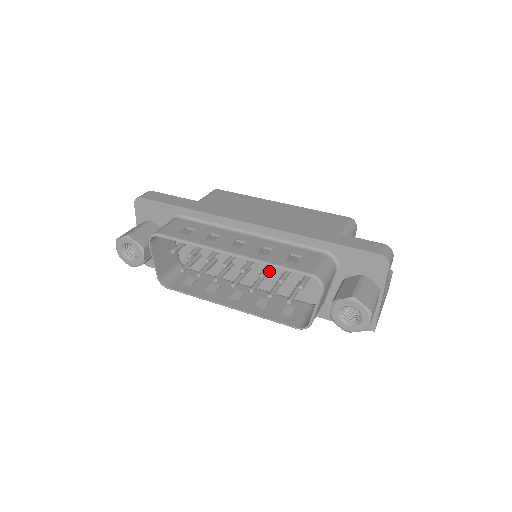
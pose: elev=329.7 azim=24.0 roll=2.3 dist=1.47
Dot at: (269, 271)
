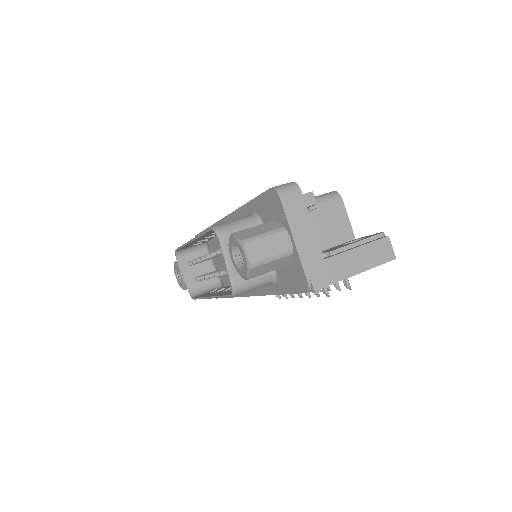
Dot at: occluded
